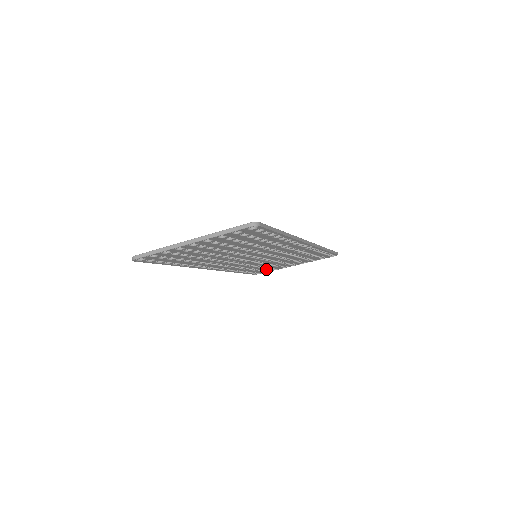
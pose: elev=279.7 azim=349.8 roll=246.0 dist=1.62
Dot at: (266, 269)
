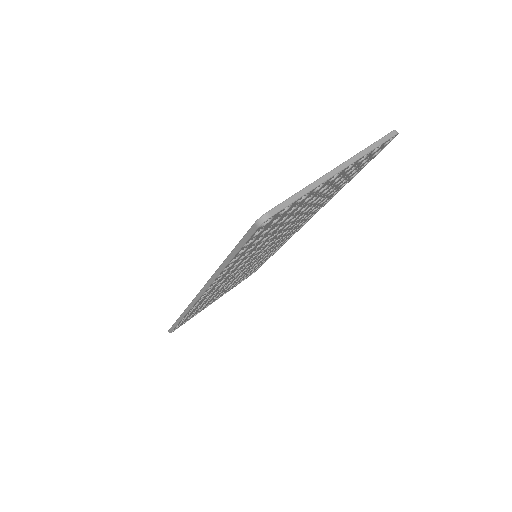
Dot at: occluded
